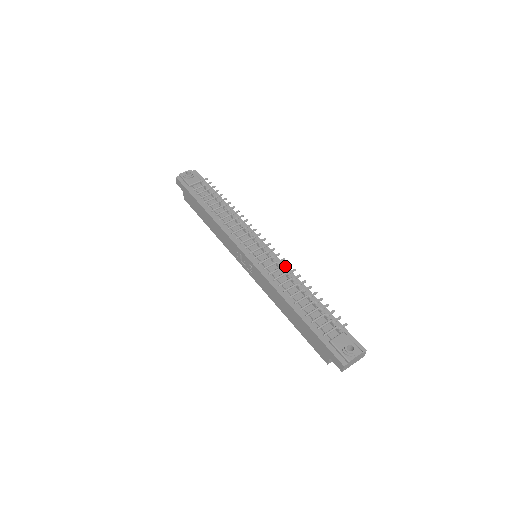
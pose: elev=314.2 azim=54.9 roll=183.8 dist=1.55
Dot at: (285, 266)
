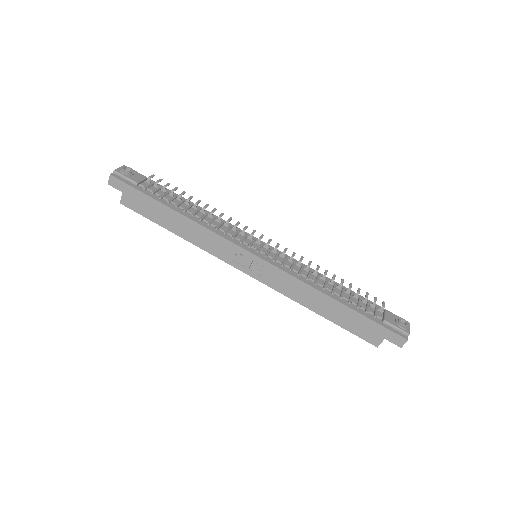
Dot at: (301, 259)
